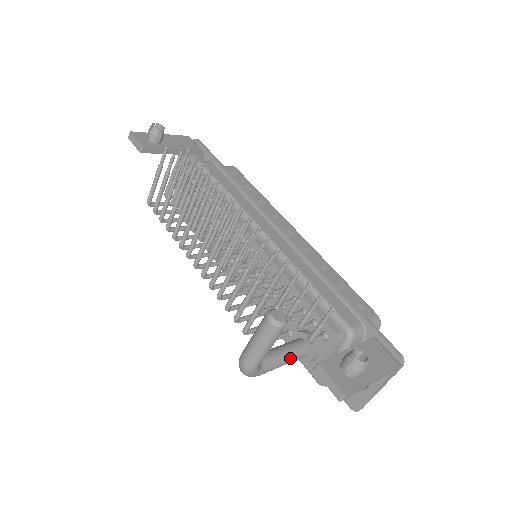
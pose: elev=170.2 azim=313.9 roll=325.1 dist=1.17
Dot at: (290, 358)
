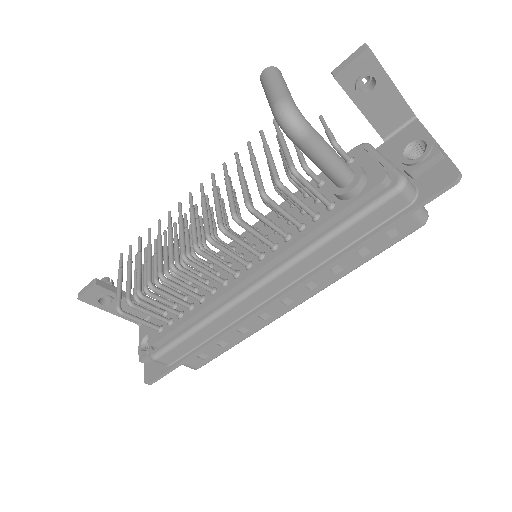
Dot at: (333, 151)
